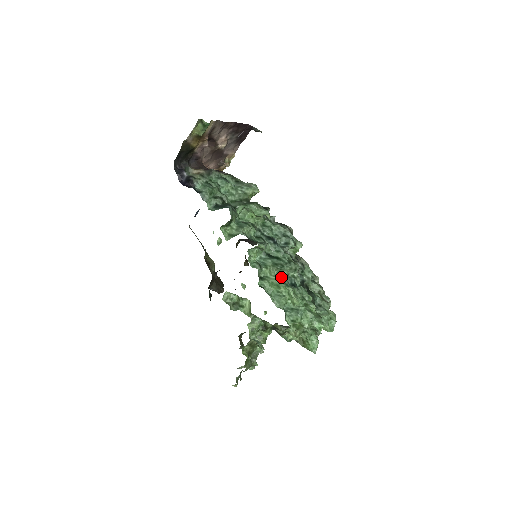
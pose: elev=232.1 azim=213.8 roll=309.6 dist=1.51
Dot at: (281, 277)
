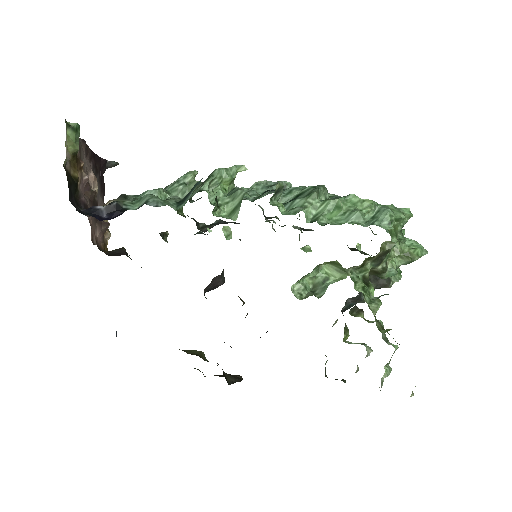
Dot at: (328, 200)
